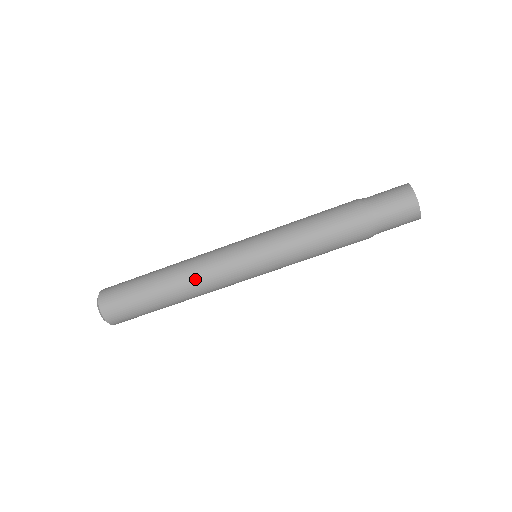
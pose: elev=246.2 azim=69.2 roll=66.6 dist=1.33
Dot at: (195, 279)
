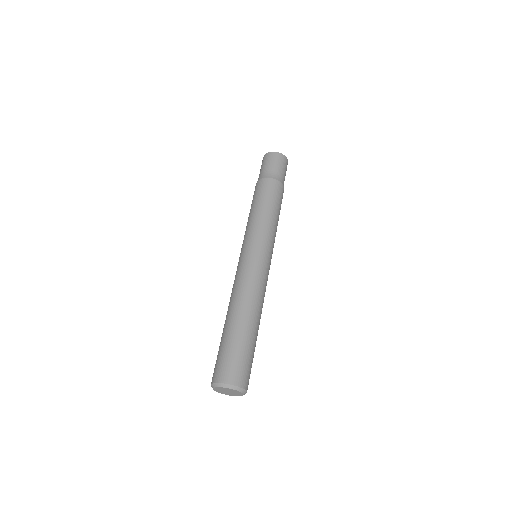
Dot at: (237, 293)
